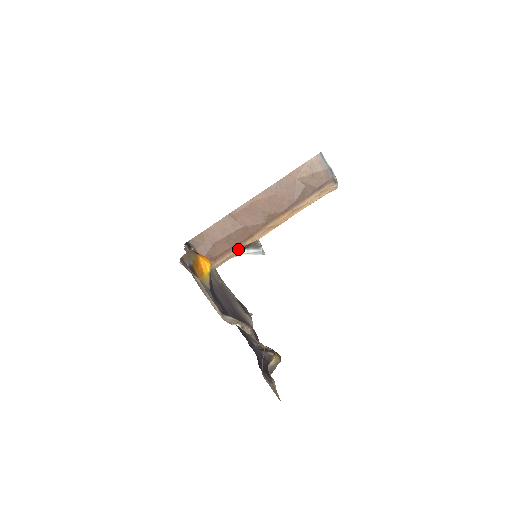
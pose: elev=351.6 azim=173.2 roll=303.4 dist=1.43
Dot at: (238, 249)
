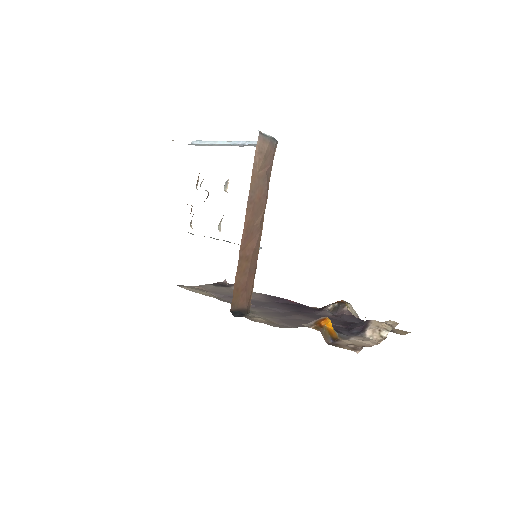
Dot at: occluded
